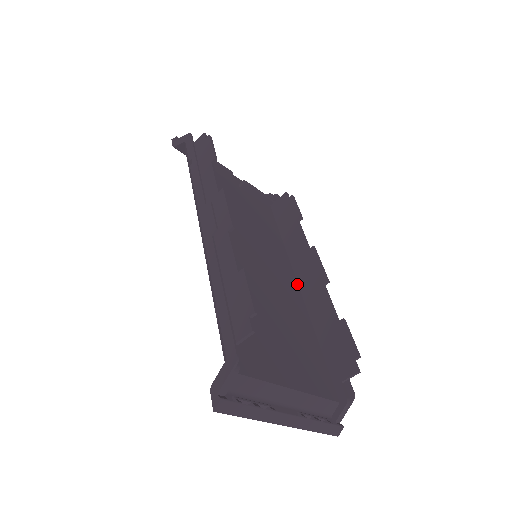
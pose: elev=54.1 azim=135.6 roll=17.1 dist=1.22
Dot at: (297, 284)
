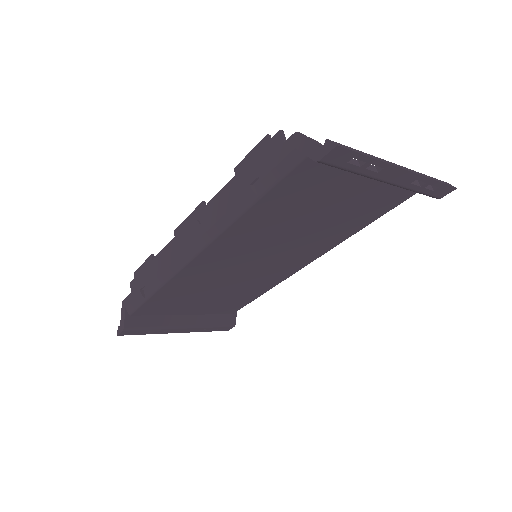
Dot at: occluded
